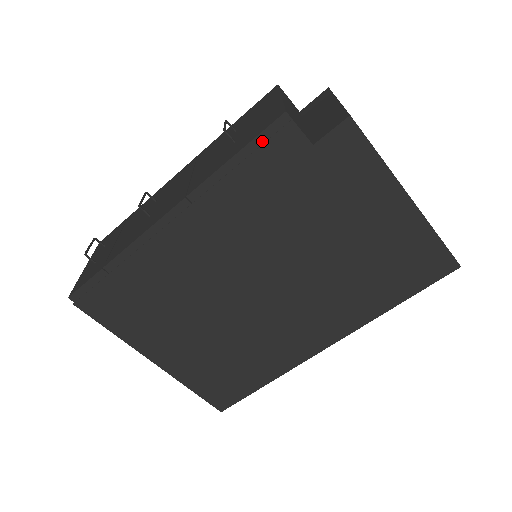
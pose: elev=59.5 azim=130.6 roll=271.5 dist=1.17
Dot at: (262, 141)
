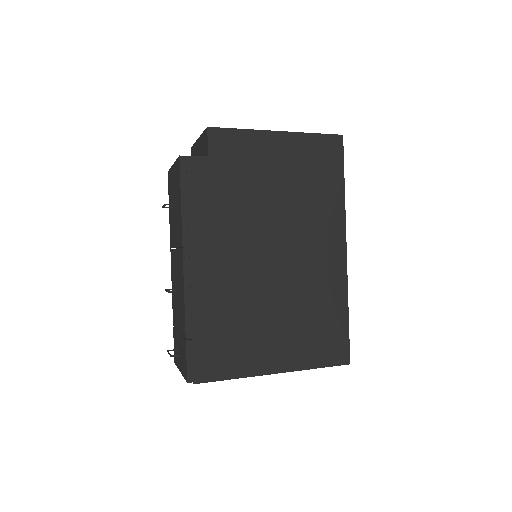
Dot at: (185, 180)
